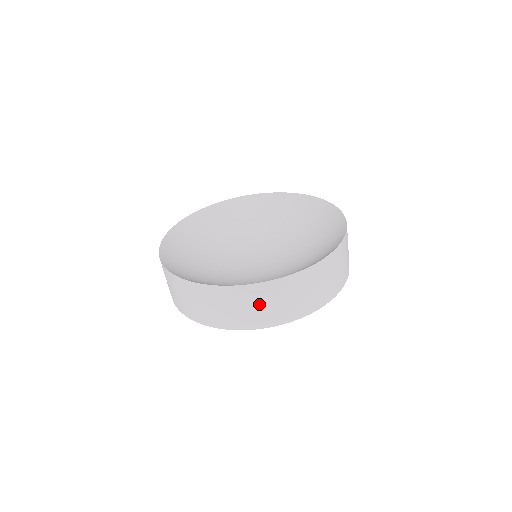
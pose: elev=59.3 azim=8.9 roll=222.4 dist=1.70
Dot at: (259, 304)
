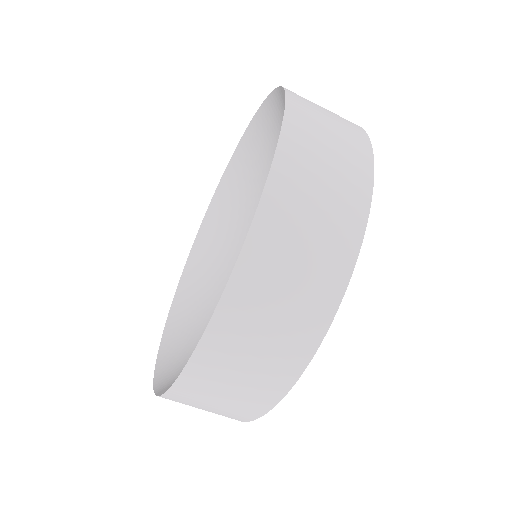
Dot at: (281, 289)
